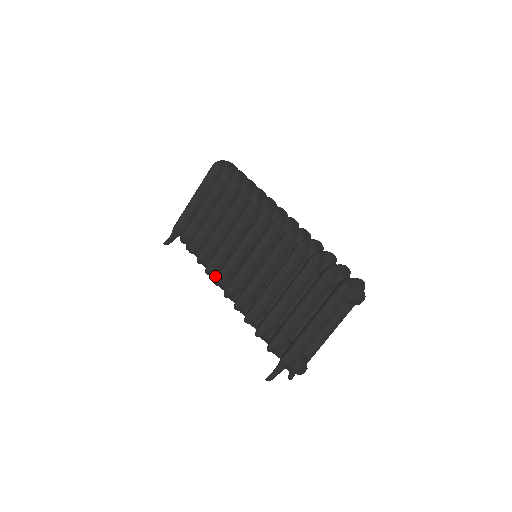
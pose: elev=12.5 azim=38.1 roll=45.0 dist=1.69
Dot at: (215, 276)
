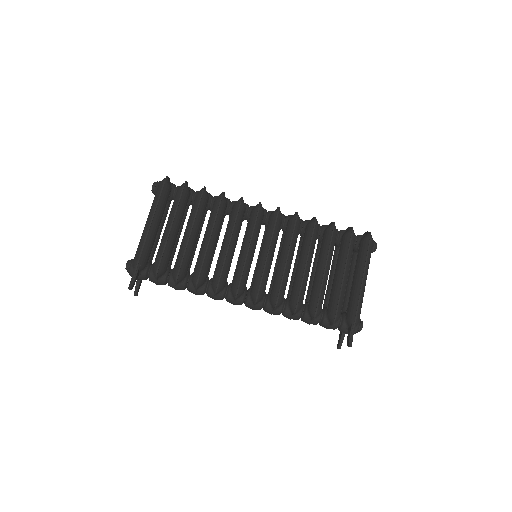
Dot at: (223, 293)
